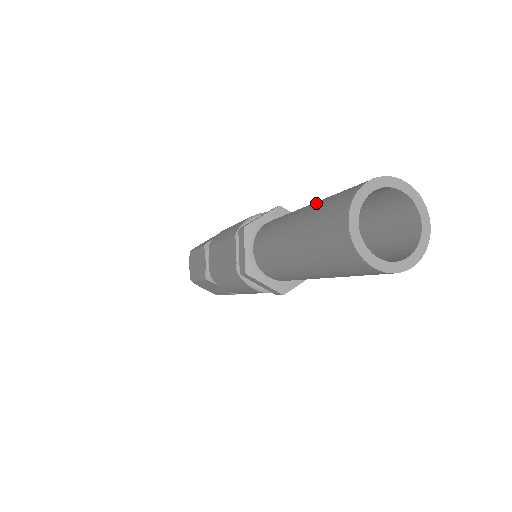
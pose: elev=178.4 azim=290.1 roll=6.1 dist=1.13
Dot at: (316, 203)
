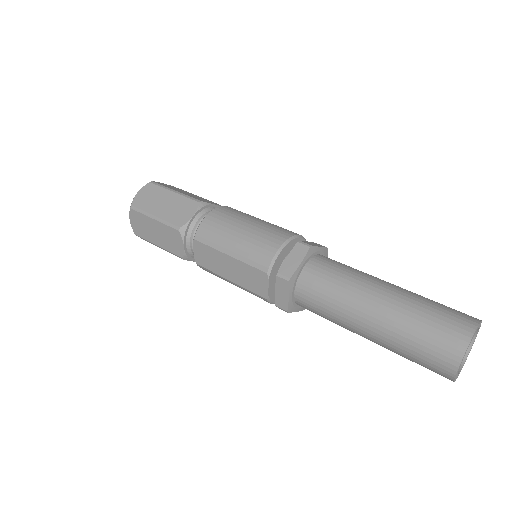
Dot at: (400, 313)
